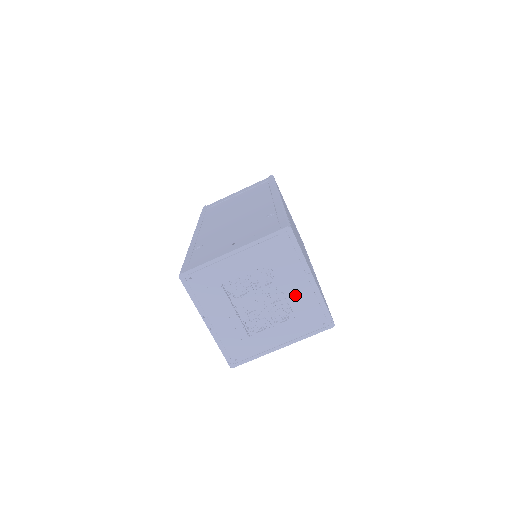
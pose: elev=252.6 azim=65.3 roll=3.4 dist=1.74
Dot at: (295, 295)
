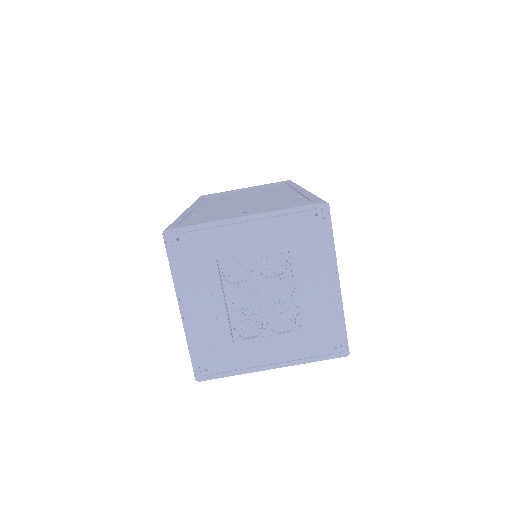
Dot at: (309, 299)
